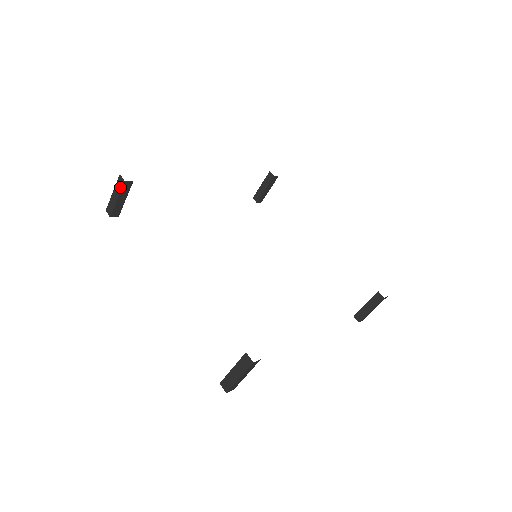
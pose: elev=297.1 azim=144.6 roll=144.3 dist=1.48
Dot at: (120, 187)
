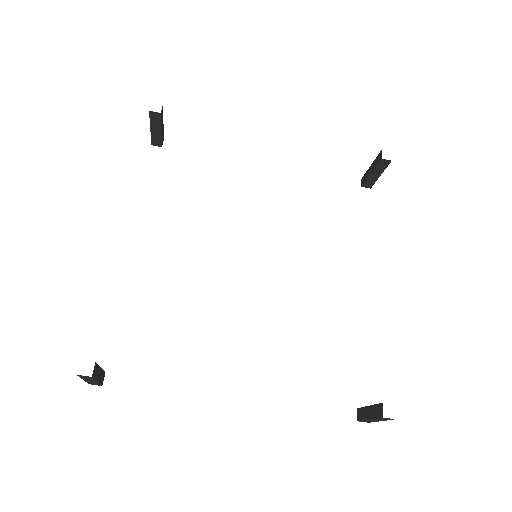
Dot at: (90, 379)
